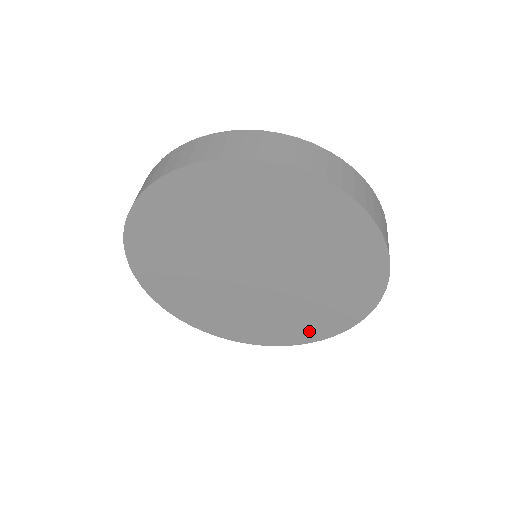
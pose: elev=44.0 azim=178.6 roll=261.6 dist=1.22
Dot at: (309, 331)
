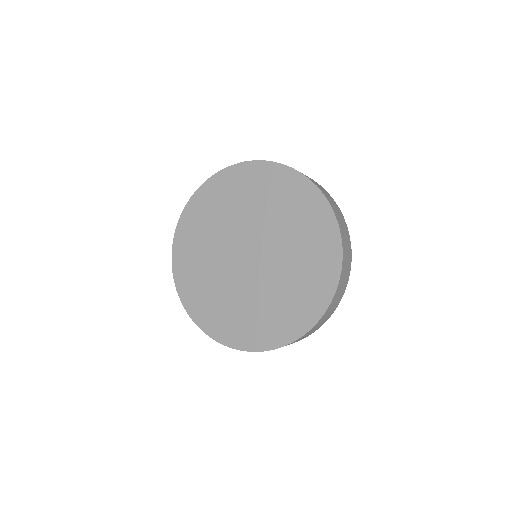
Dot at: (290, 325)
